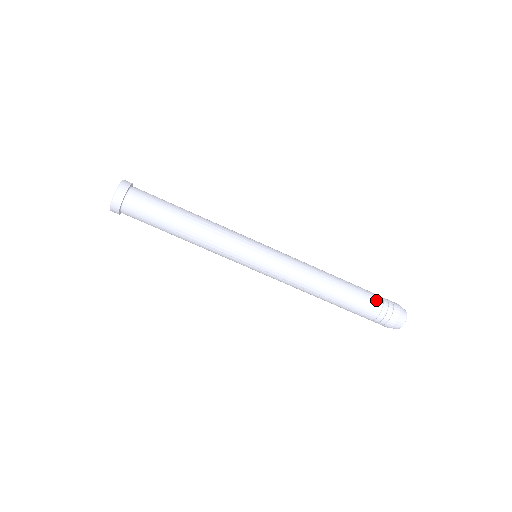
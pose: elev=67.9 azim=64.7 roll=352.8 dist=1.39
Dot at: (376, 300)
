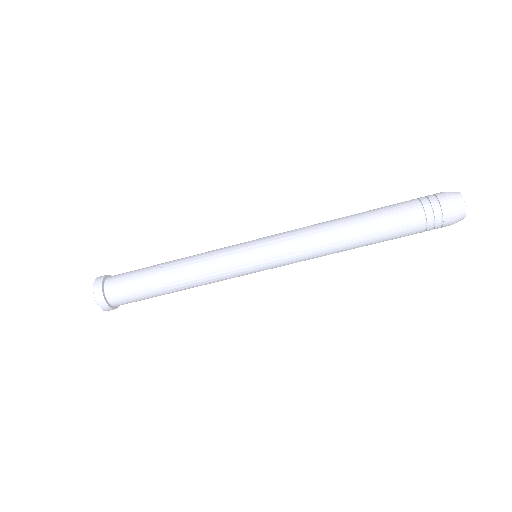
Dot at: (408, 203)
